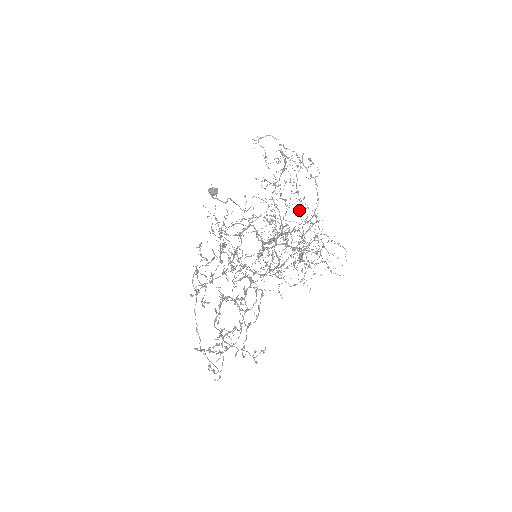
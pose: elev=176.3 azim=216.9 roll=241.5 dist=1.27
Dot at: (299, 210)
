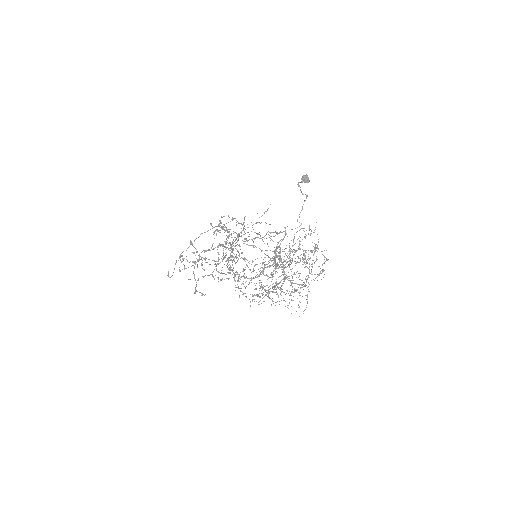
Dot at: occluded
